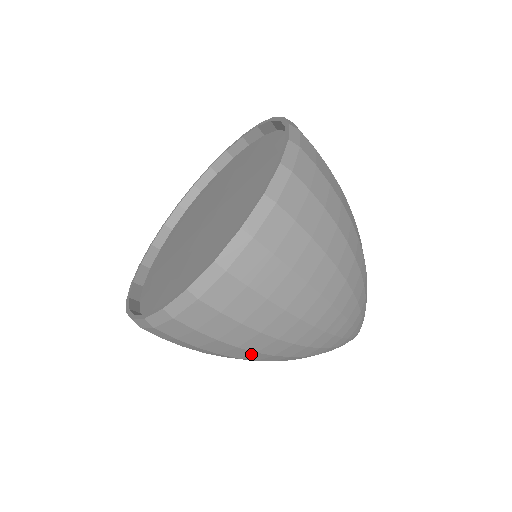
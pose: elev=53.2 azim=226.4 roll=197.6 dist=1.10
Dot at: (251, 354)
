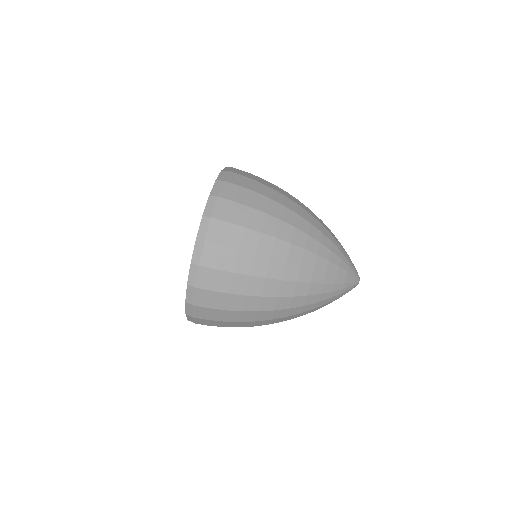
Dot at: (258, 314)
